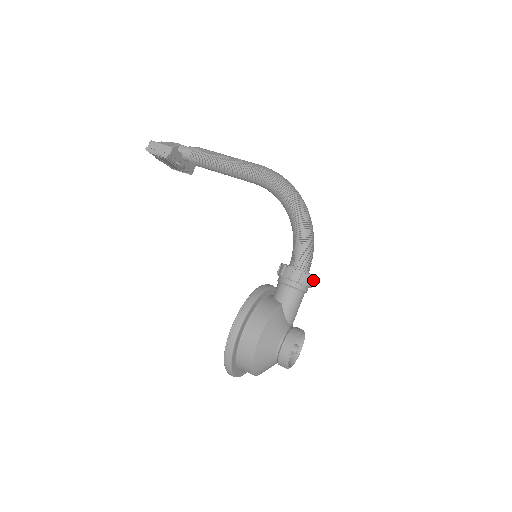
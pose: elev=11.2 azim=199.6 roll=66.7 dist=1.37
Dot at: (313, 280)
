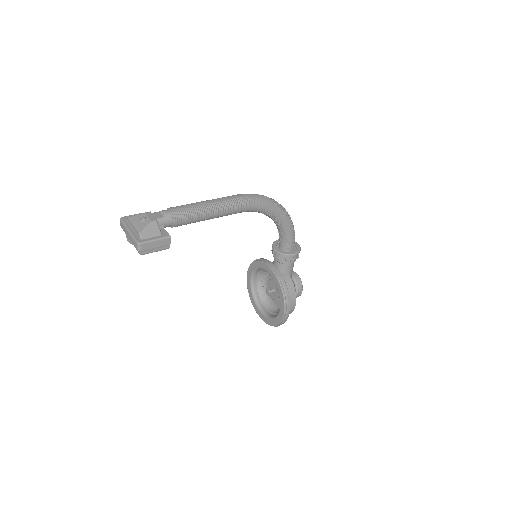
Dot at: occluded
